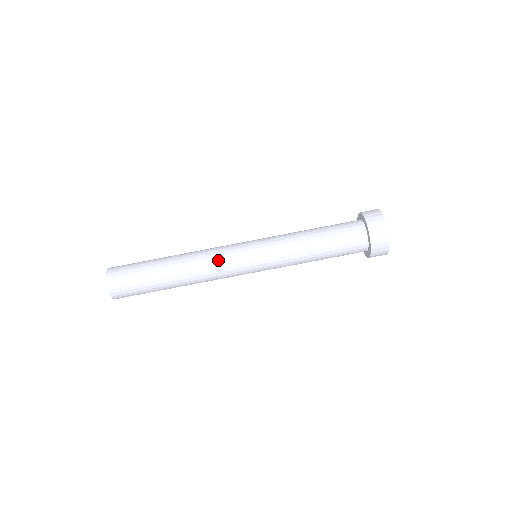
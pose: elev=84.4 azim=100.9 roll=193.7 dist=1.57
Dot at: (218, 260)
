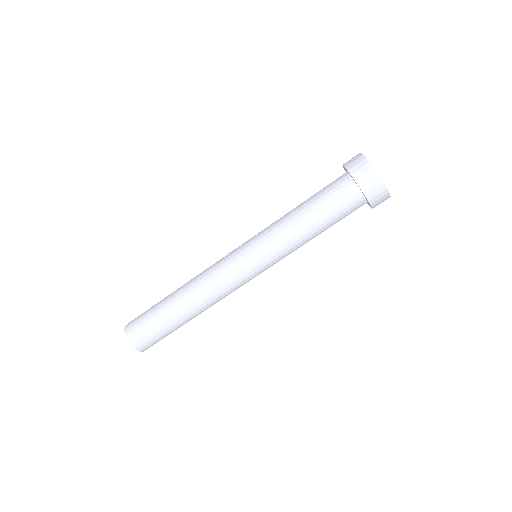
Dot at: (218, 277)
